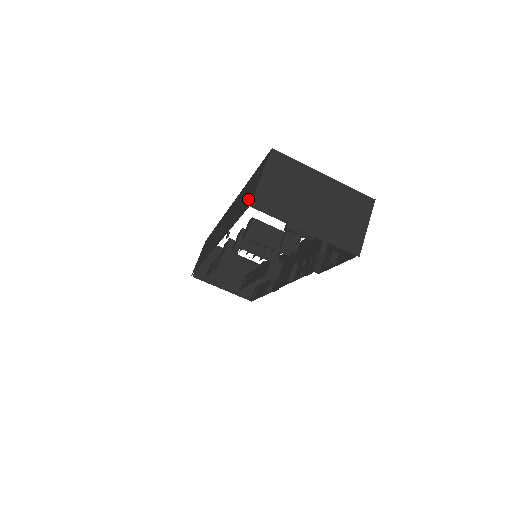
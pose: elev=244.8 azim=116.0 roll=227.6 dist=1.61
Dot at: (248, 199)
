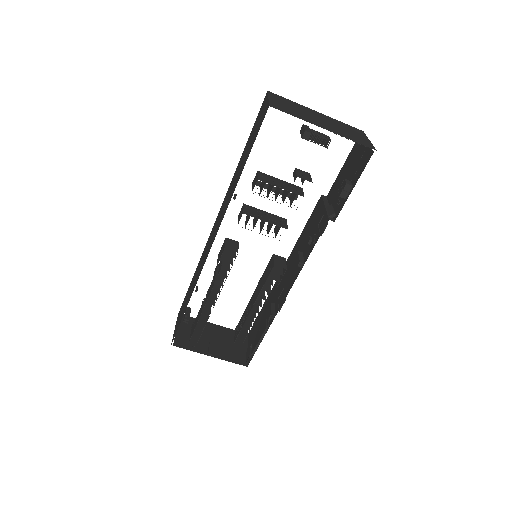
Dot at: (259, 124)
